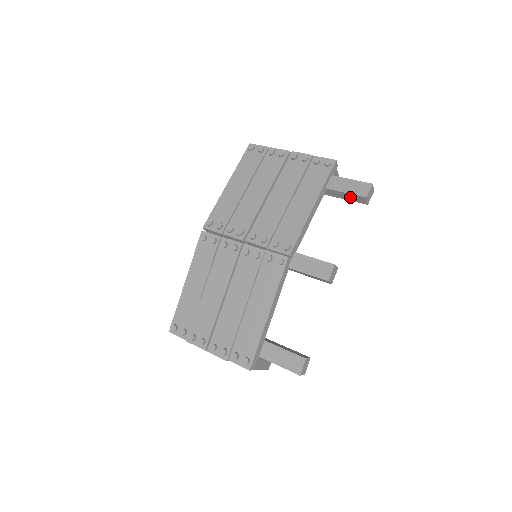
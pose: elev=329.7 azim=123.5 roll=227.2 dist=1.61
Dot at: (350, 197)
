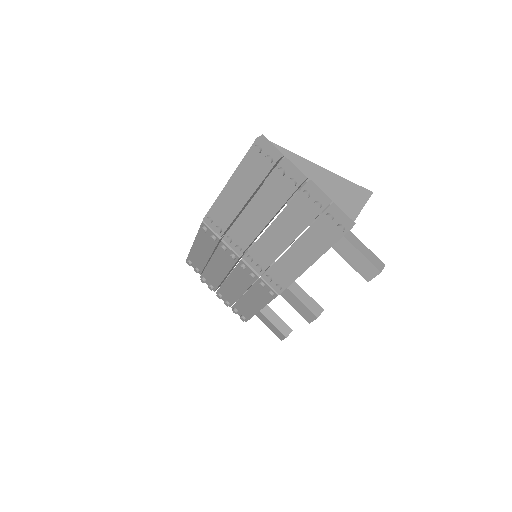
Dot at: occluded
